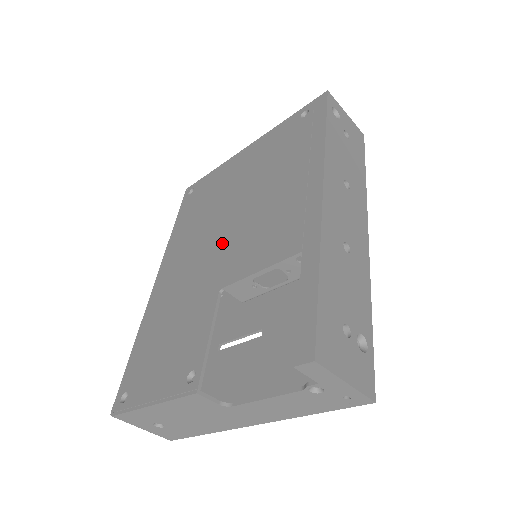
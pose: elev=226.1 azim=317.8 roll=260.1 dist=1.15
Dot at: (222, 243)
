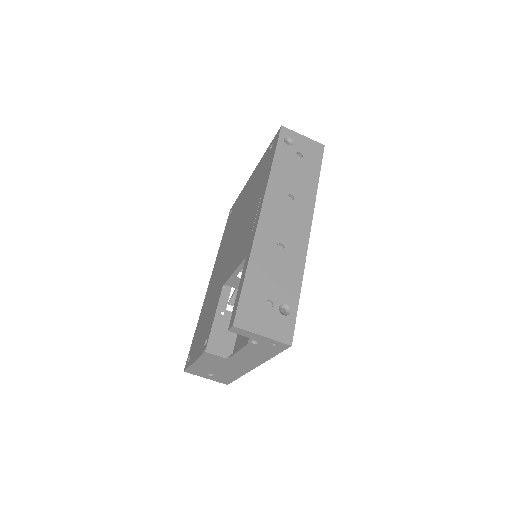
Dot at: (230, 253)
